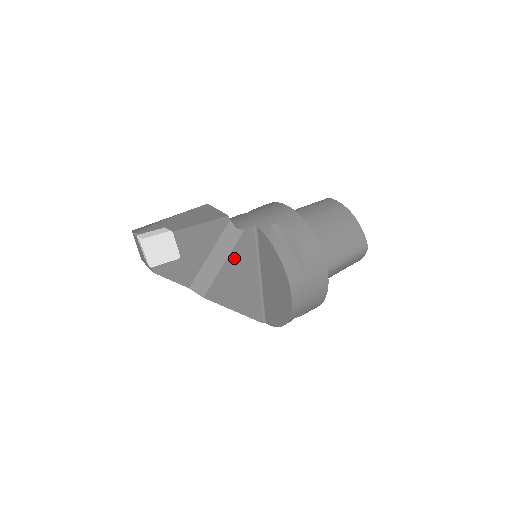
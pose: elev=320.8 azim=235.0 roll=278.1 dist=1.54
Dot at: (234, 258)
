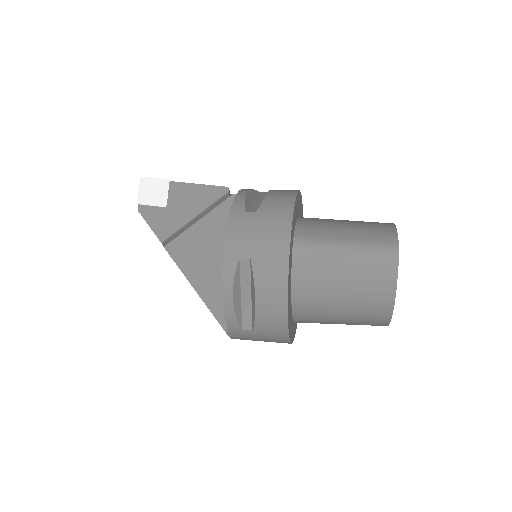
Dot at: (213, 219)
